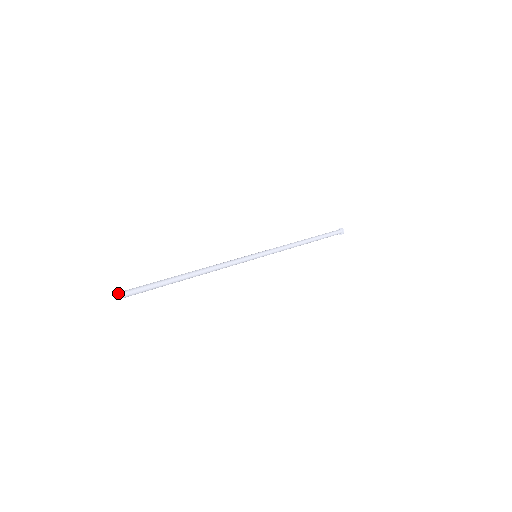
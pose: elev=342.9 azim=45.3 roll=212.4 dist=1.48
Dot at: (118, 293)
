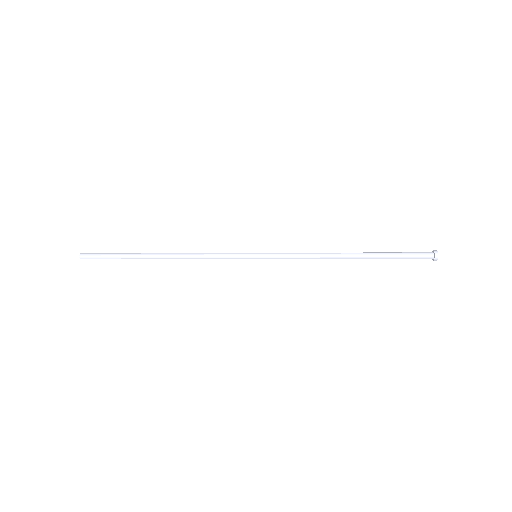
Dot at: (84, 253)
